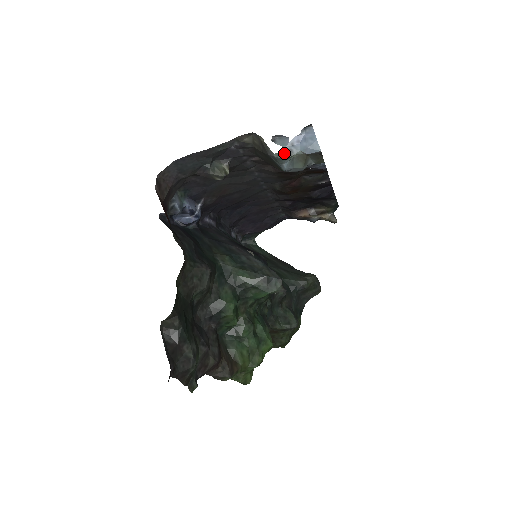
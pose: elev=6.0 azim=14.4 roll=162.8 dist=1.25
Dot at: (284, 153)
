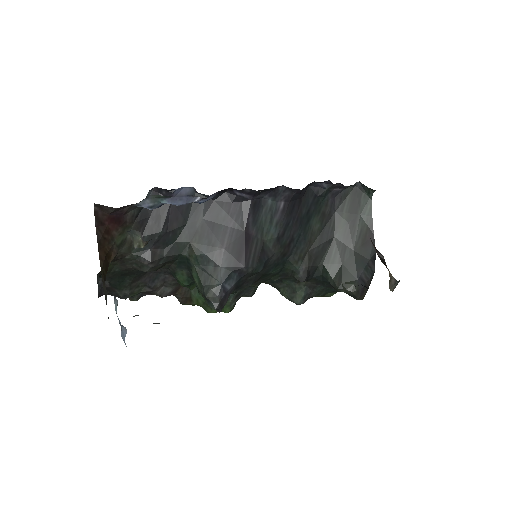
Dot at: occluded
